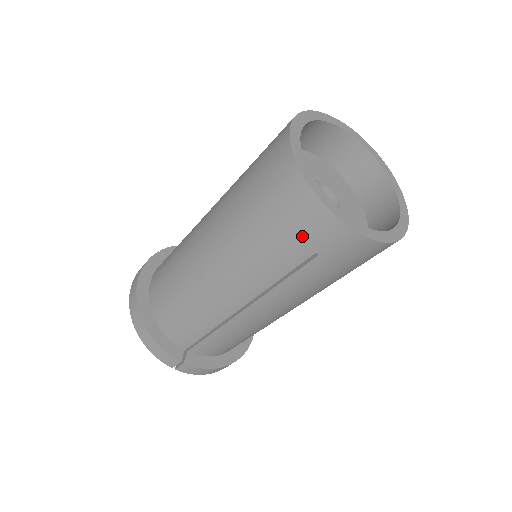
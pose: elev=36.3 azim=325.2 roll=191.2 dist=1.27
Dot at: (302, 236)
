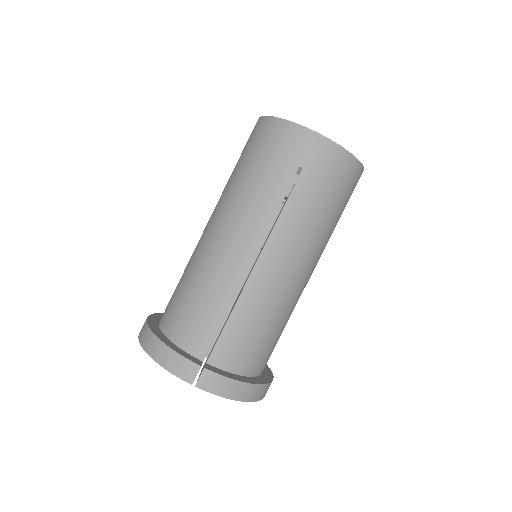
Dot at: (286, 155)
